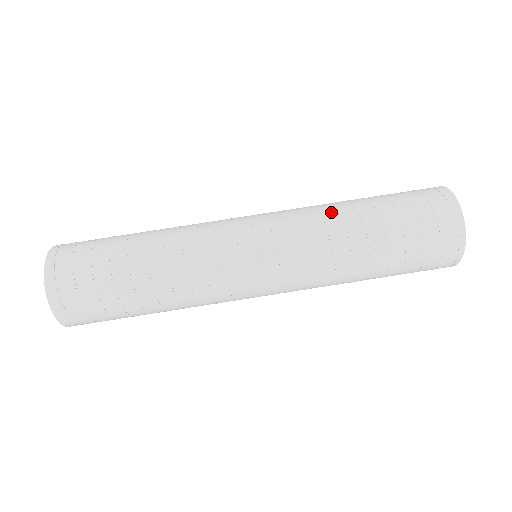
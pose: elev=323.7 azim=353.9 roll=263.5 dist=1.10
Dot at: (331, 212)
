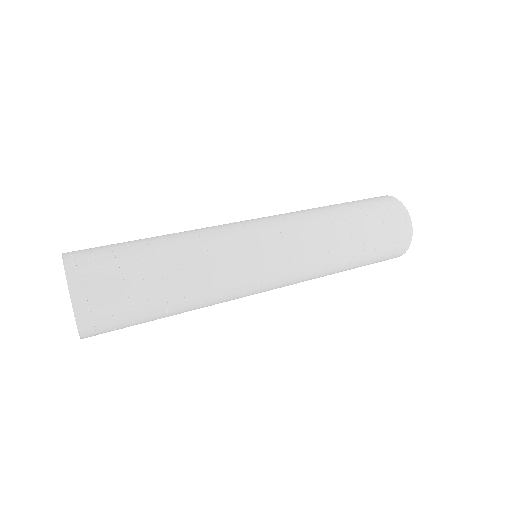
Dot at: (323, 218)
